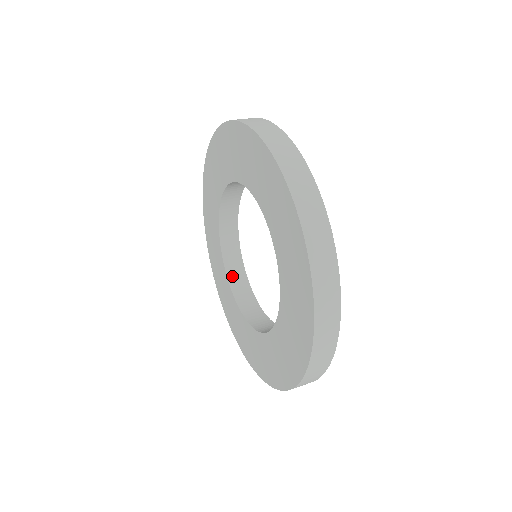
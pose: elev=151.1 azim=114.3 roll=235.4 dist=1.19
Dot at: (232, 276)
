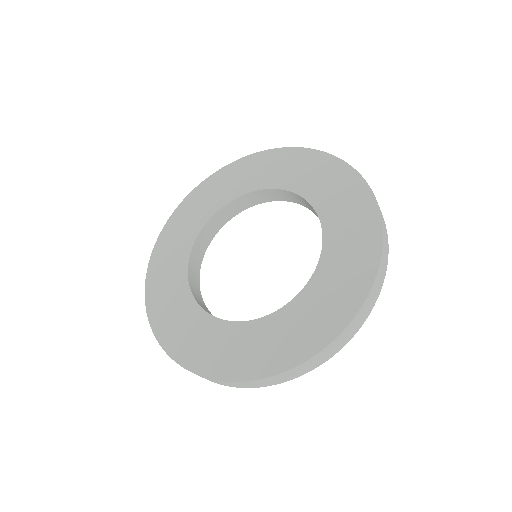
Dot at: occluded
